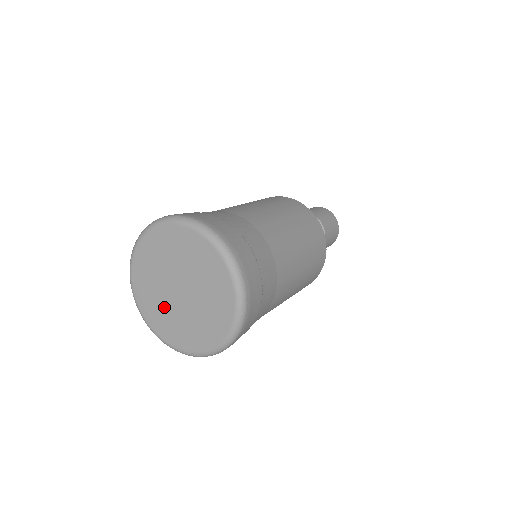
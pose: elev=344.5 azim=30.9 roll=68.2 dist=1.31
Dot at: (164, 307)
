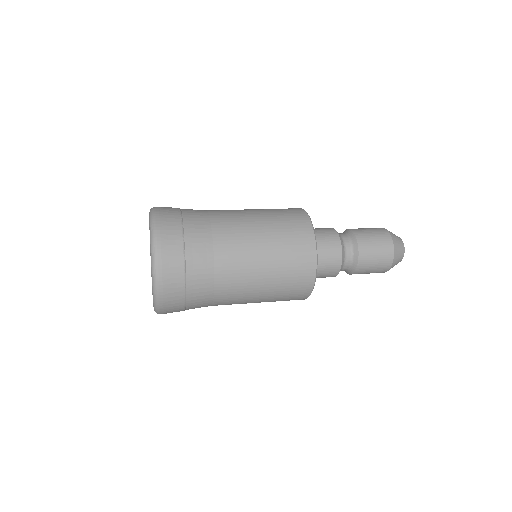
Dot at: occluded
